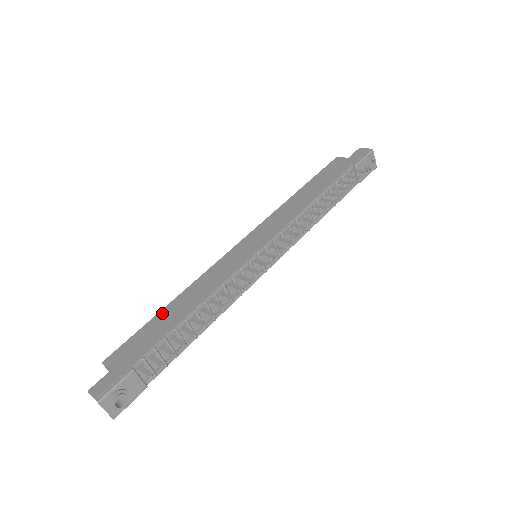
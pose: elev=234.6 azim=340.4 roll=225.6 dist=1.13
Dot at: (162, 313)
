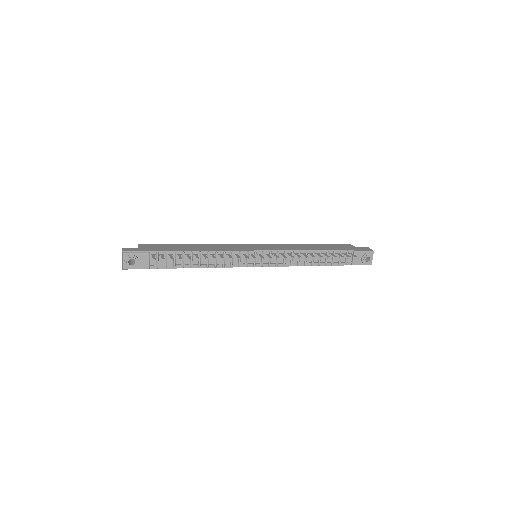
Dot at: (184, 245)
